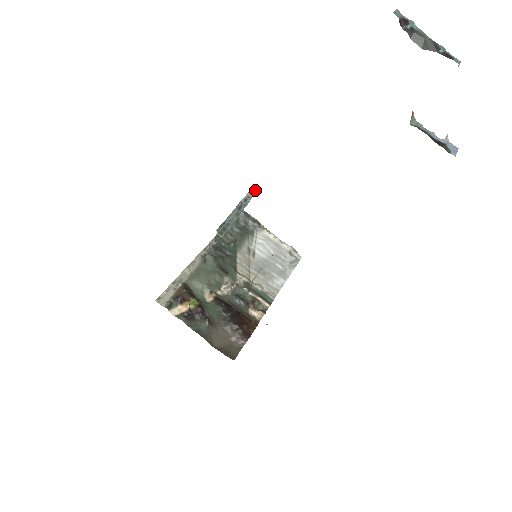
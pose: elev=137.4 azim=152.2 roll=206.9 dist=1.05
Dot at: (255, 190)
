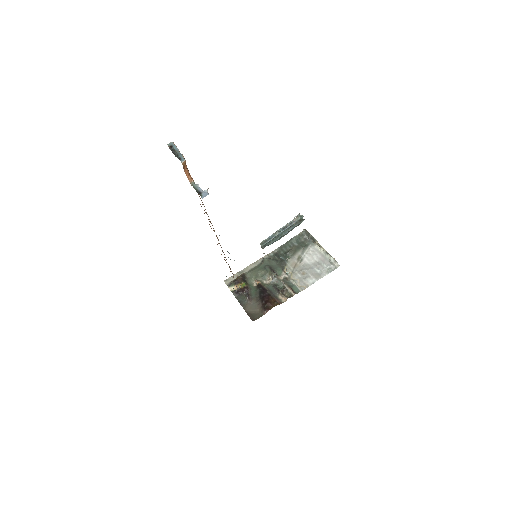
Dot at: (301, 216)
